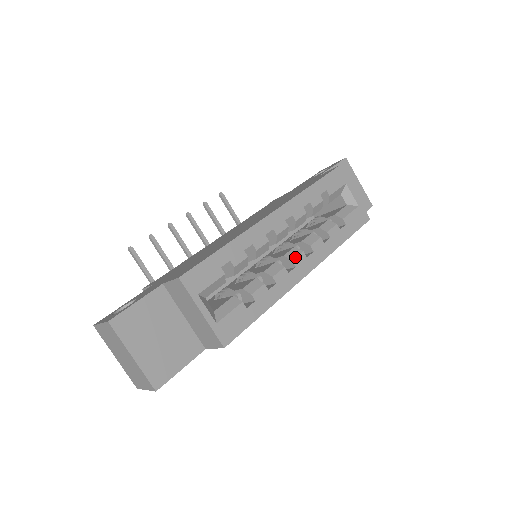
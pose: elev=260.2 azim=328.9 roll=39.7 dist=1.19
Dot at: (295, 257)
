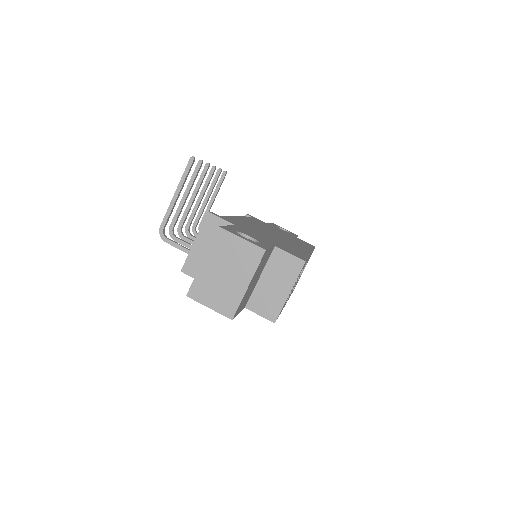
Dot at: occluded
